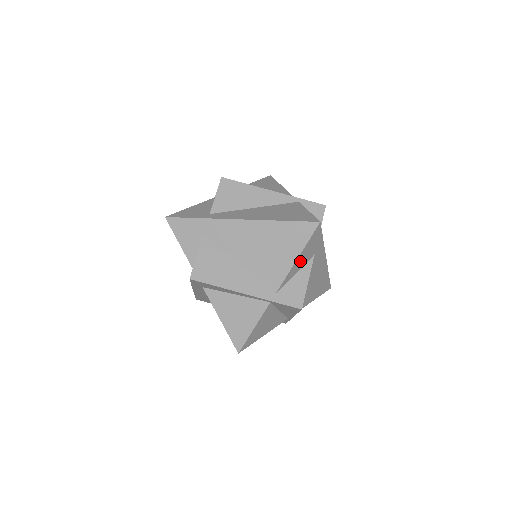
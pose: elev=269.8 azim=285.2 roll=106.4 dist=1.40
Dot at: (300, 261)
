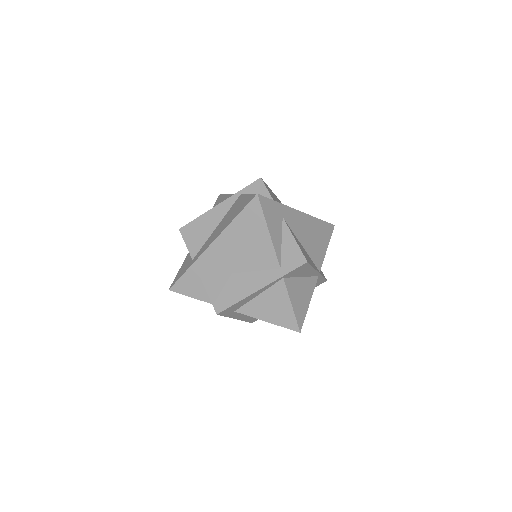
Dot at: (274, 232)
